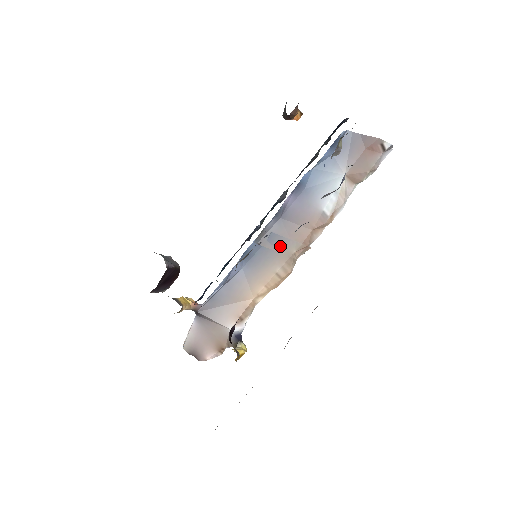
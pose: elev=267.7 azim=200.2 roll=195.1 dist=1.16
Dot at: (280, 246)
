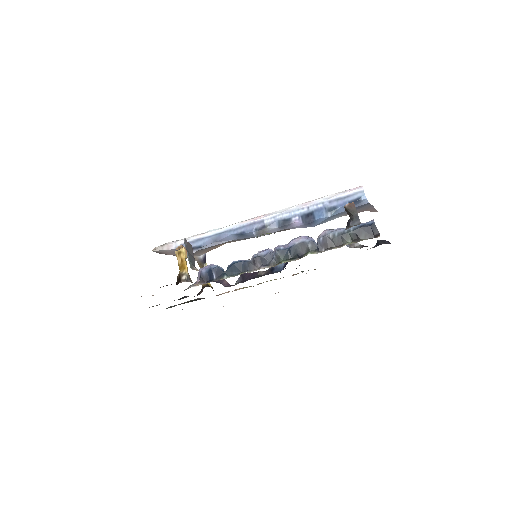
Dot at: occluded
